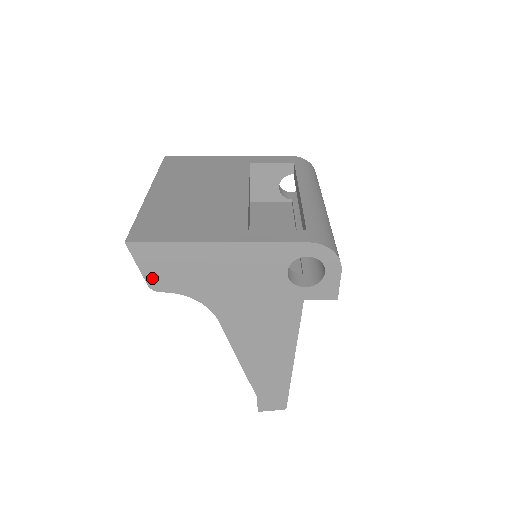
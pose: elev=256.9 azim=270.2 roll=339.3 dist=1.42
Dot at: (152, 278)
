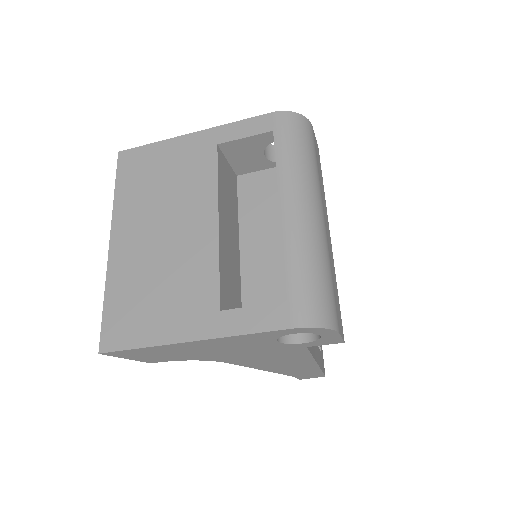
Dot at: (144, 360)
